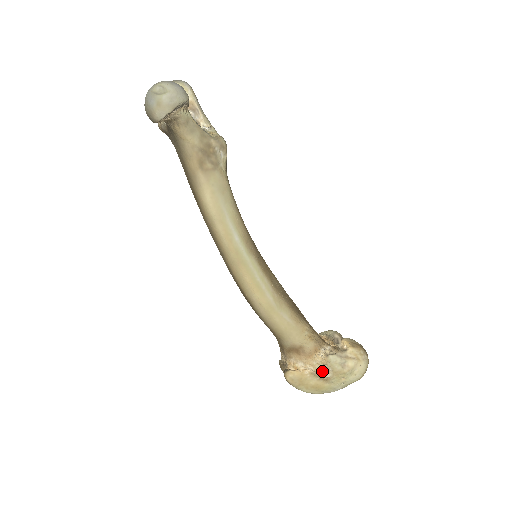
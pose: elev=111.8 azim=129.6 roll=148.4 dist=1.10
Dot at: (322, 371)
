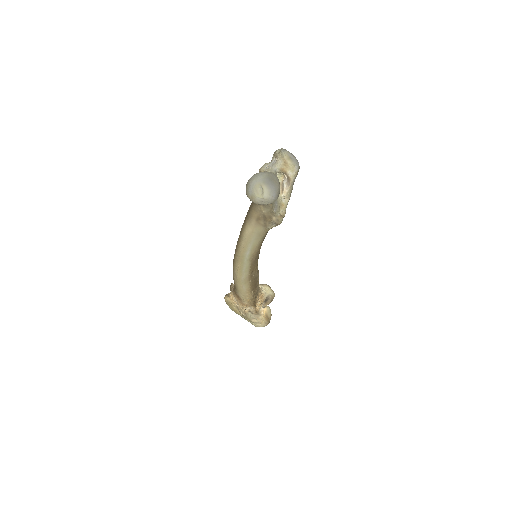
Dot at: (242, 311)
